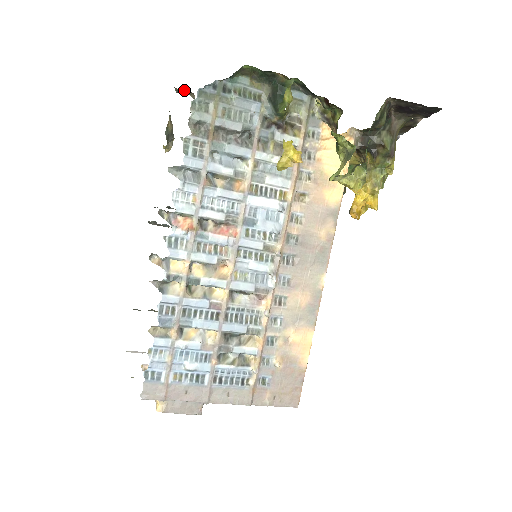
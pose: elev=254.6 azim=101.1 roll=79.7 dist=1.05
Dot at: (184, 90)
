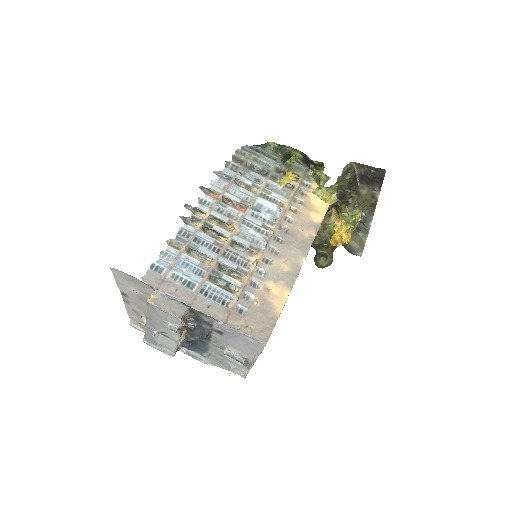
Dot at: occluded
